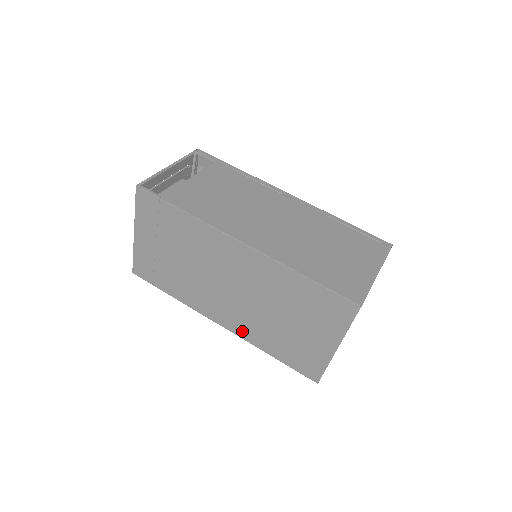
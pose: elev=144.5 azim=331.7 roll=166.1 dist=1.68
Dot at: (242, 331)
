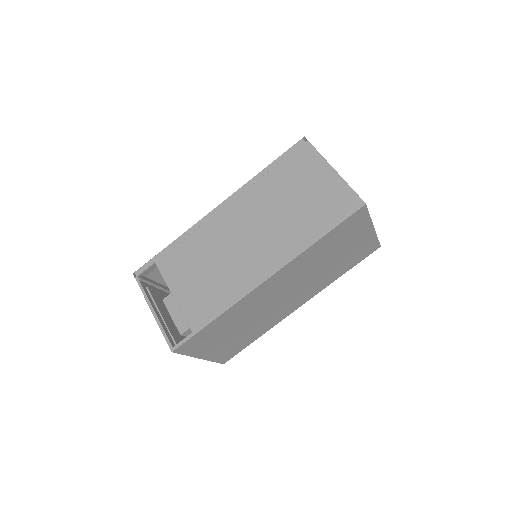
Dot at: (315, 292)
